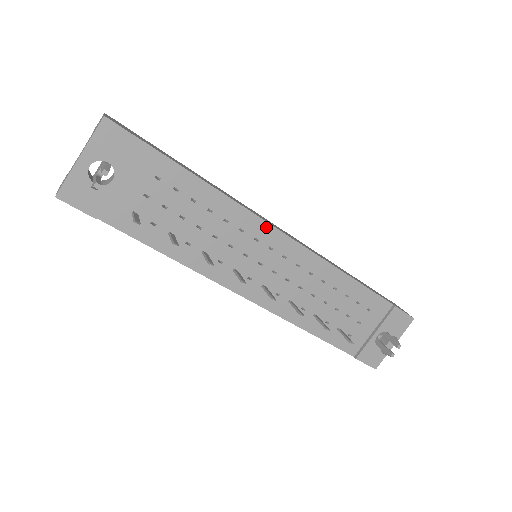
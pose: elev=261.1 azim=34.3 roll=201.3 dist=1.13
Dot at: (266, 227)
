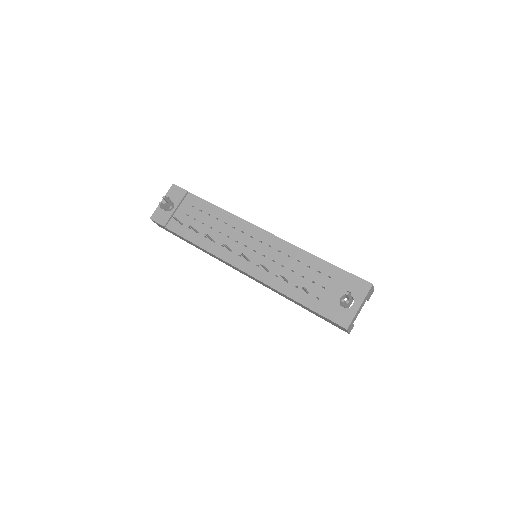
Dot at: (248, 225)
